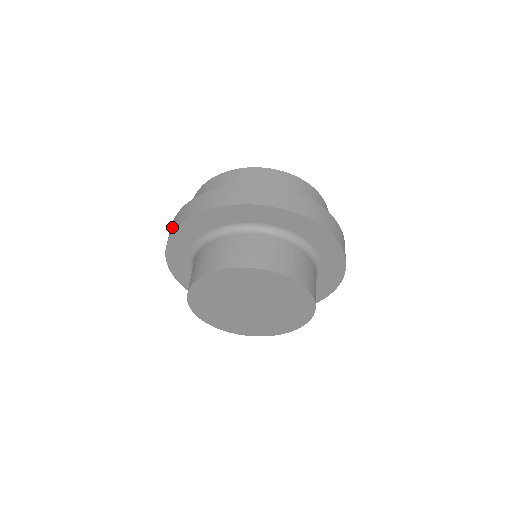
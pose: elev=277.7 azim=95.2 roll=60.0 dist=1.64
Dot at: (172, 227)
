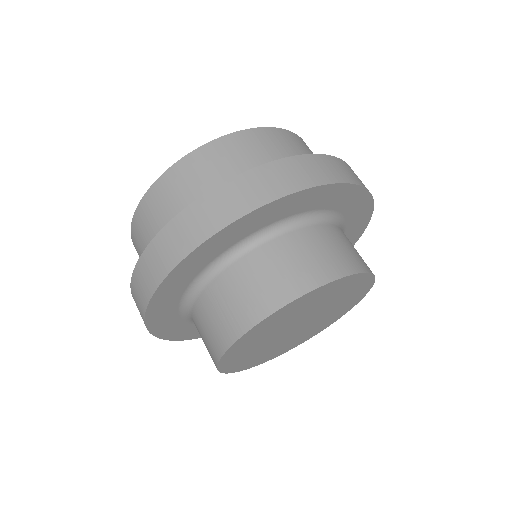
Dot at: occluded
